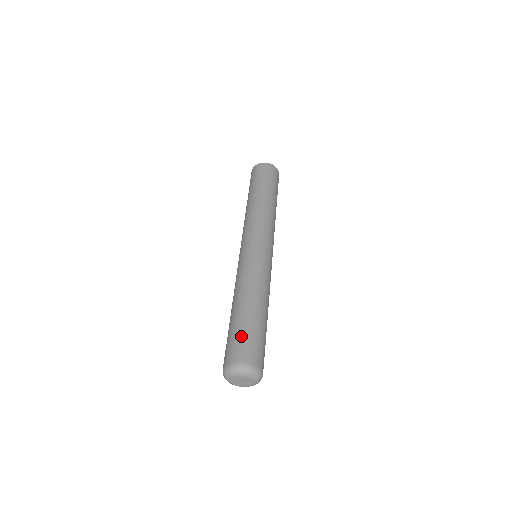
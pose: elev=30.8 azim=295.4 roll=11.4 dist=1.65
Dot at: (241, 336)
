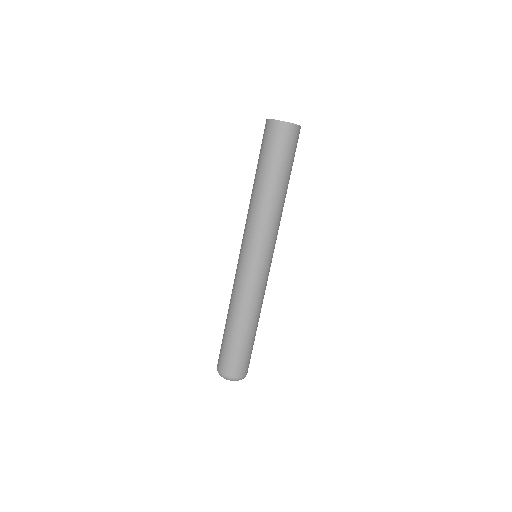
Dot at: (226, 352)
